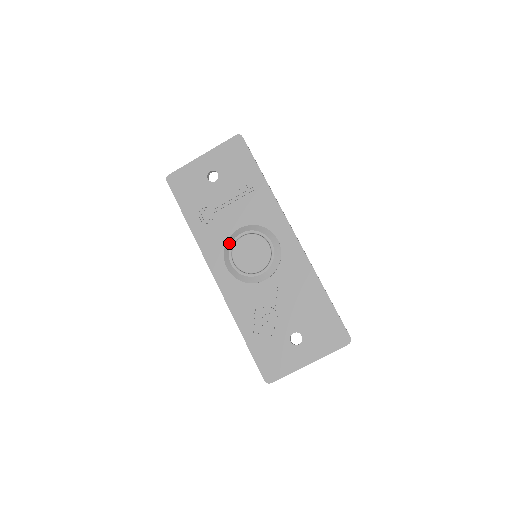
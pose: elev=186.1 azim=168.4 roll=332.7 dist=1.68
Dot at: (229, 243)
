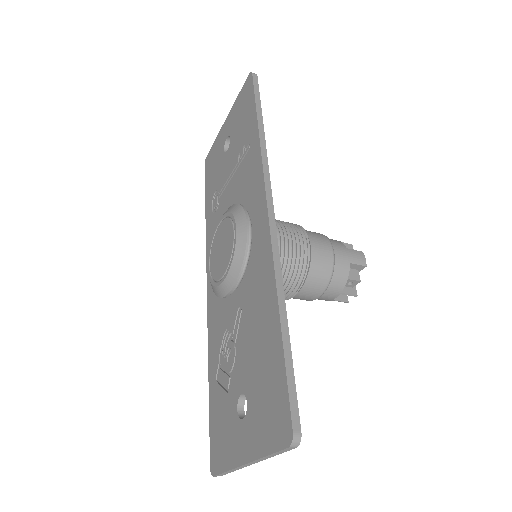
Dot at: (213, 236)
